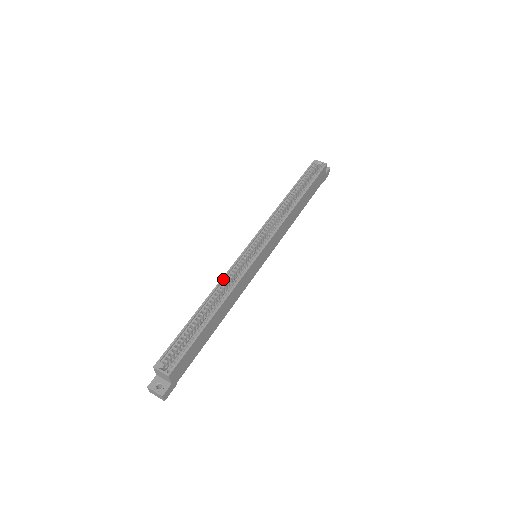
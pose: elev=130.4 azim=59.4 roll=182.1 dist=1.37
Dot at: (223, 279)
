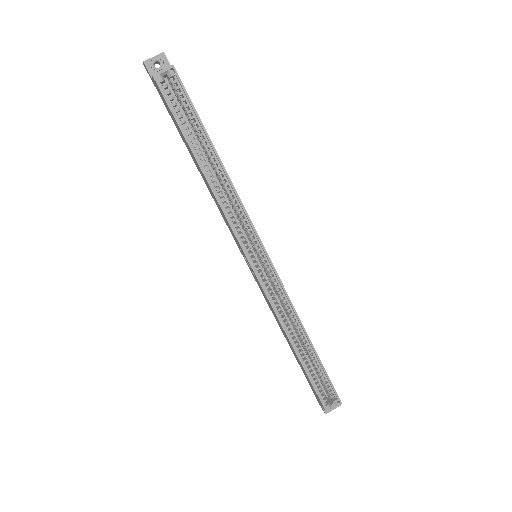
Dot at: (277, 315)
